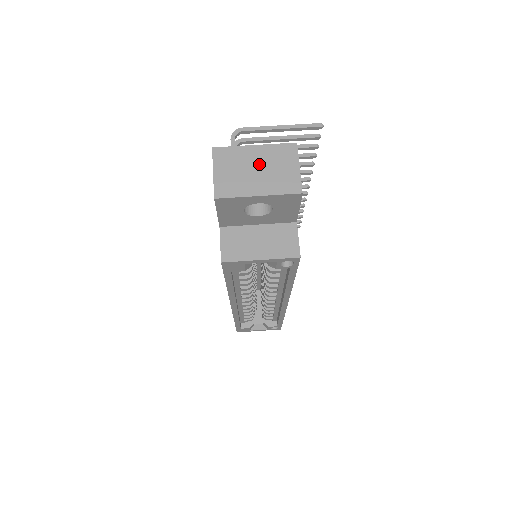
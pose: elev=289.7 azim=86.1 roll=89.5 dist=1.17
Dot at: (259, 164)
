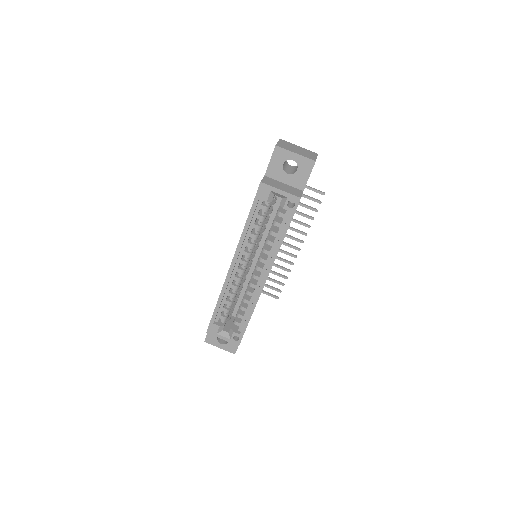
Dot at: (299, 149)
